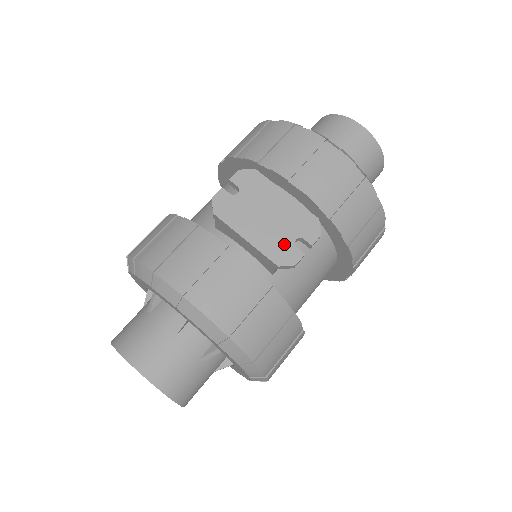
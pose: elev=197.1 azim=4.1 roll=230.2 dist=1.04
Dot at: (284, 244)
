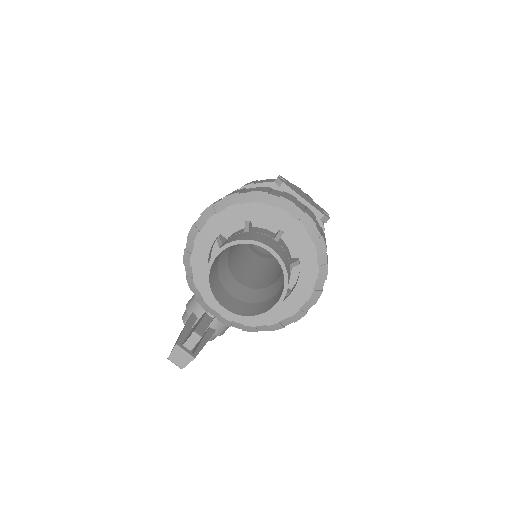
Dot at: (319, 209)
